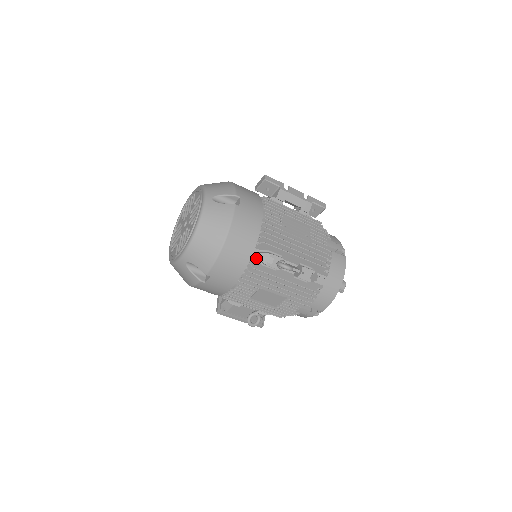
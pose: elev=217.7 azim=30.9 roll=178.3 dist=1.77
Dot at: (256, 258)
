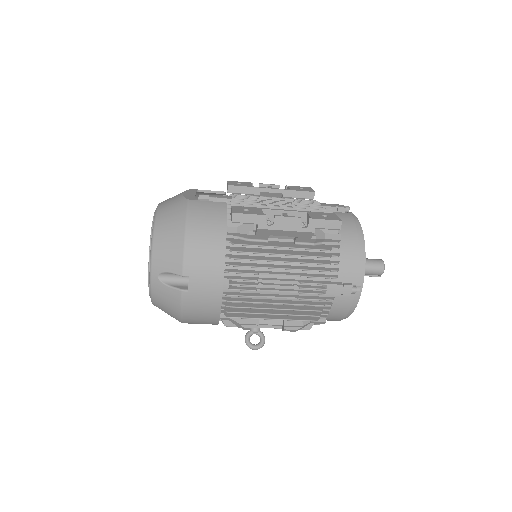
Dot at: occluded
